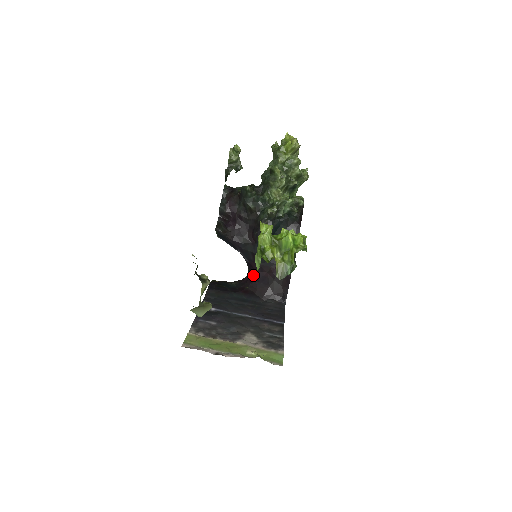
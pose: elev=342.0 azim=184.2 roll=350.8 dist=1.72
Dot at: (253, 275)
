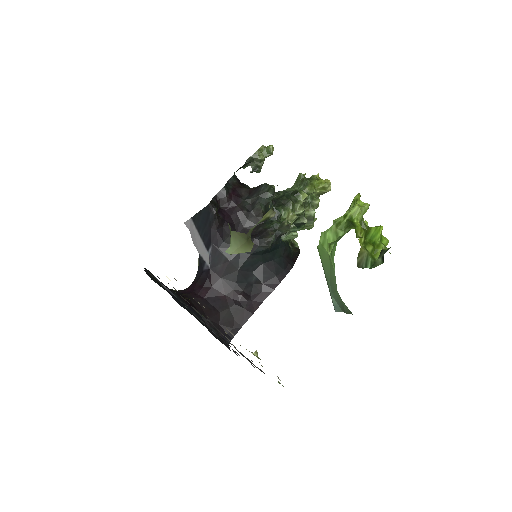
Dot at: (203, 289)
